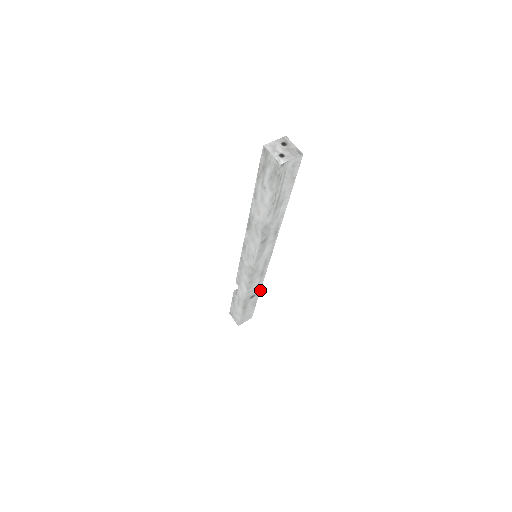
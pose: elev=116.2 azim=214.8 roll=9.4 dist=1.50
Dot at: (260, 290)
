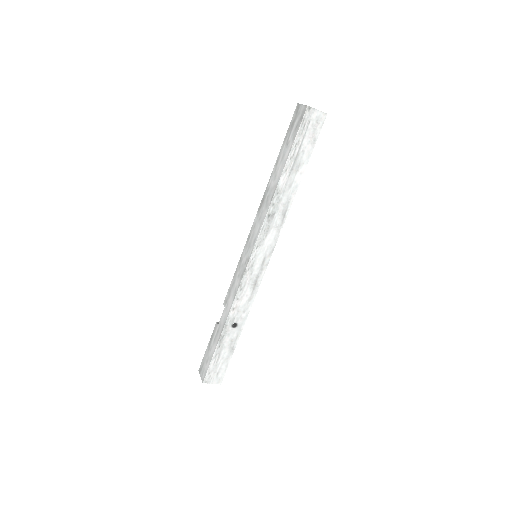
Dot at: occluded
